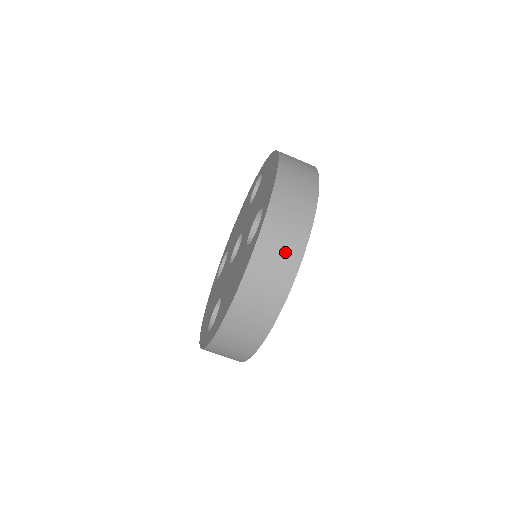
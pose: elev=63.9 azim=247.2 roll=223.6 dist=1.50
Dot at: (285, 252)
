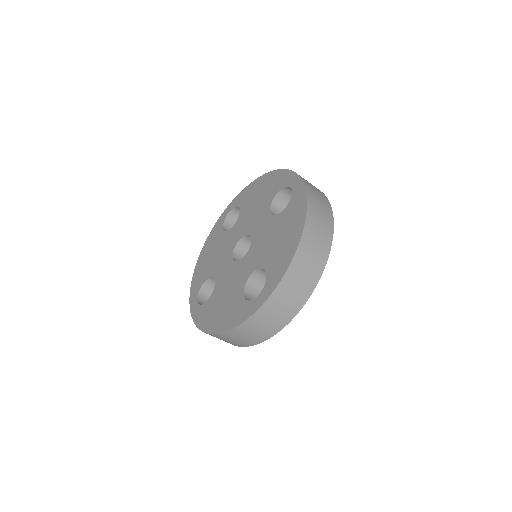
Dot at: (265, 329)
